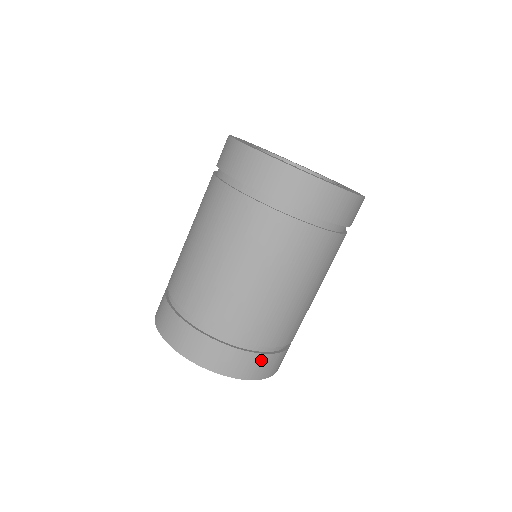
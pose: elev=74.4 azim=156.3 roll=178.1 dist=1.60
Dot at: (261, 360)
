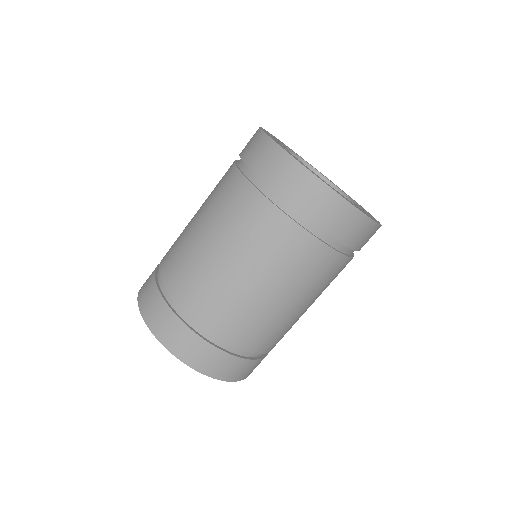
Dot at: (249, 365)
